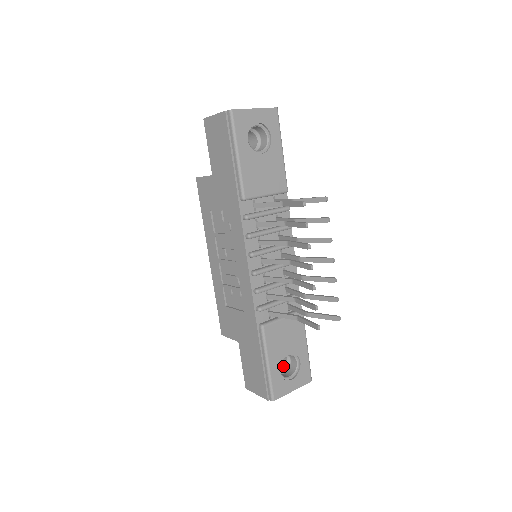
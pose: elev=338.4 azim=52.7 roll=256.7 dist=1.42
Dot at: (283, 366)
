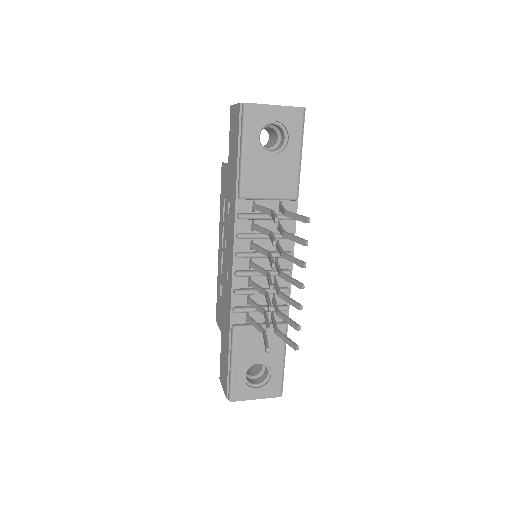
Dot at: (257, 371)
